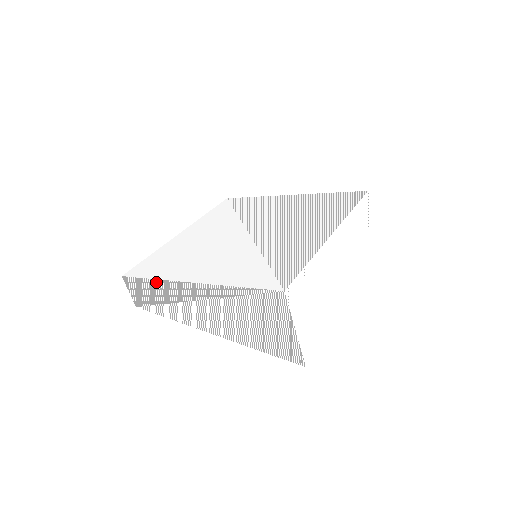
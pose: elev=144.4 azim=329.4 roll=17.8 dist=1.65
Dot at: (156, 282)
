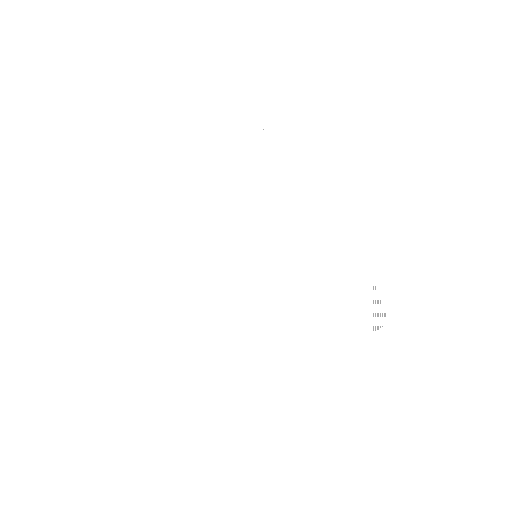
Dot at: (223, 362)
